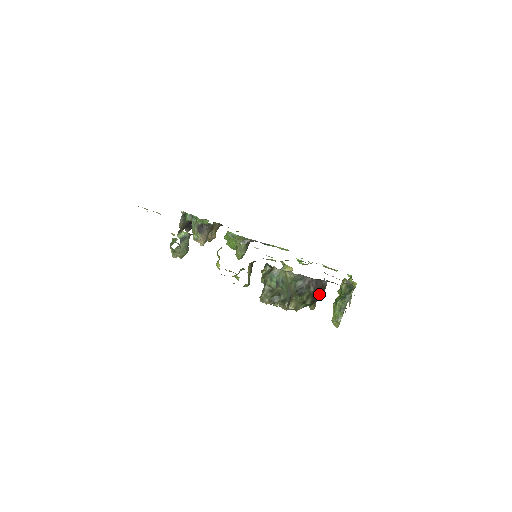
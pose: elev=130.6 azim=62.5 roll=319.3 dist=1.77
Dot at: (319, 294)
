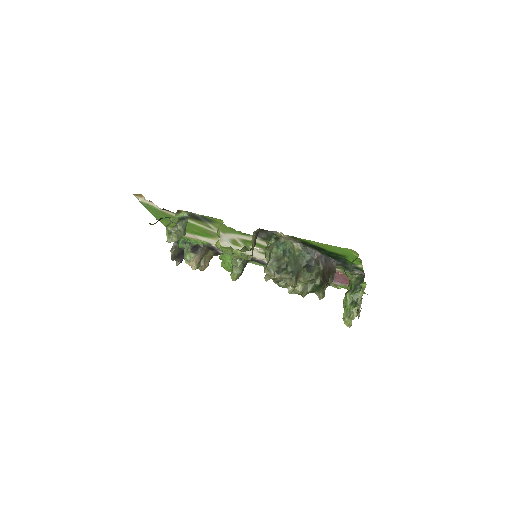
Dot at: (329, 277)
